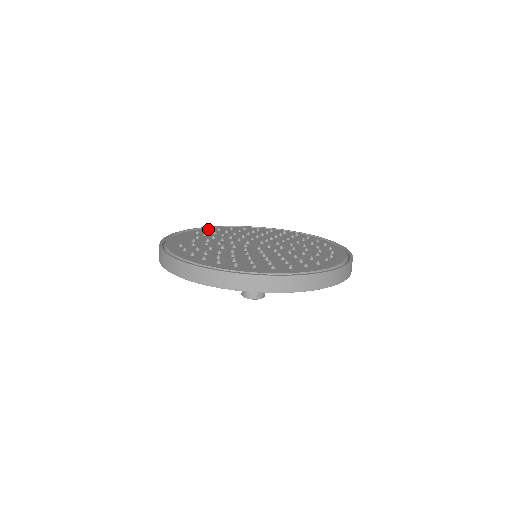
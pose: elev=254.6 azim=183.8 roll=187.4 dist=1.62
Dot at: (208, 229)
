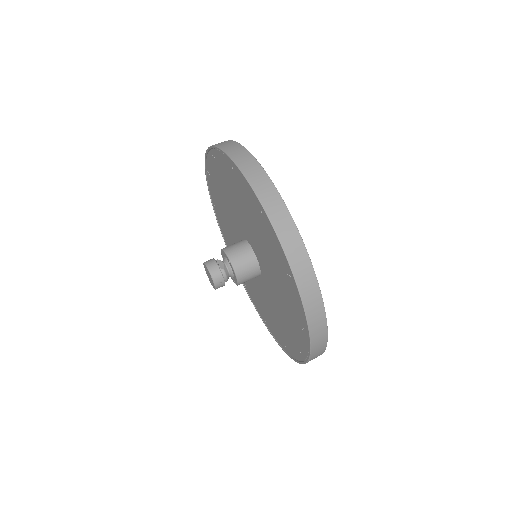
Dot at: occluded
